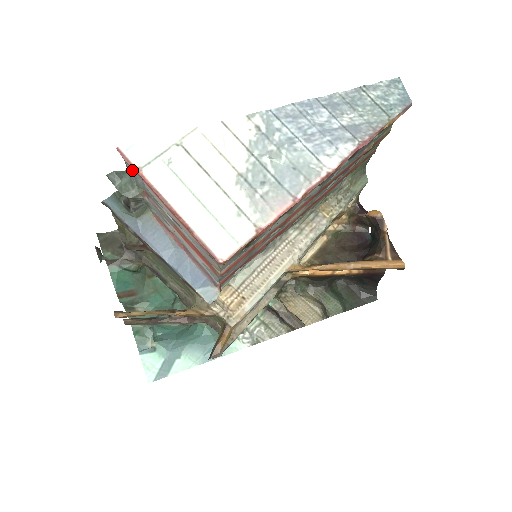
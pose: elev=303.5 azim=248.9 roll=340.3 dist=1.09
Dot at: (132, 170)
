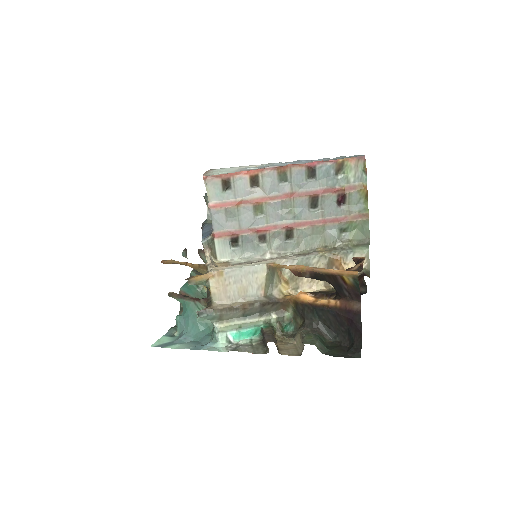
Dot at: occluded
